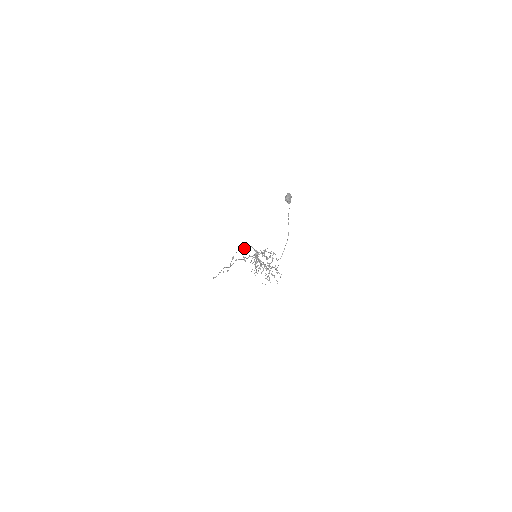
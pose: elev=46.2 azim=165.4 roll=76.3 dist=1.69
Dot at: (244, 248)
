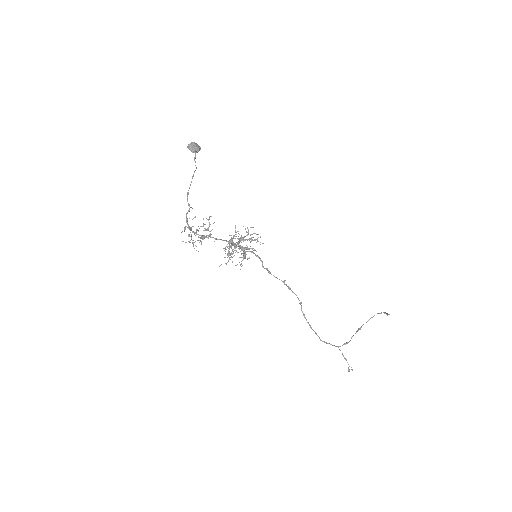
Dot at: occluded
